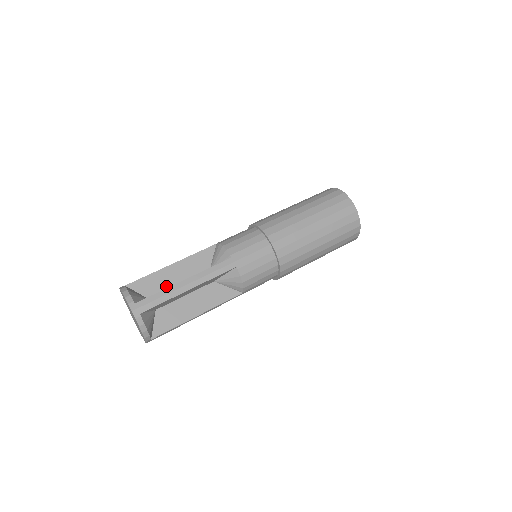
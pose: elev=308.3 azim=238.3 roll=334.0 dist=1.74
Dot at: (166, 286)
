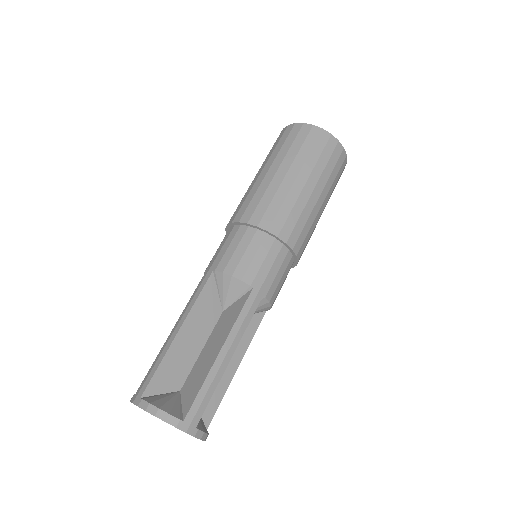
Dot at: (187, 362)
